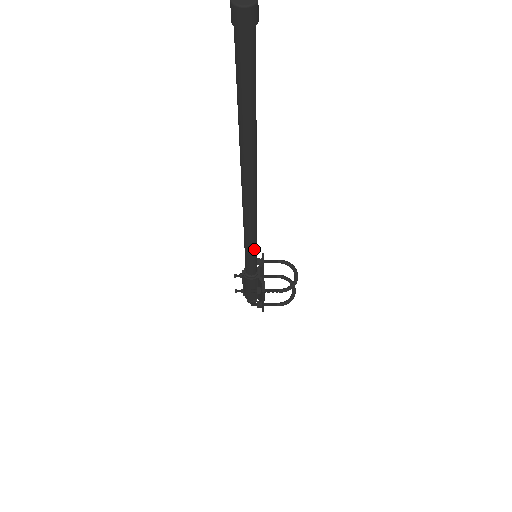
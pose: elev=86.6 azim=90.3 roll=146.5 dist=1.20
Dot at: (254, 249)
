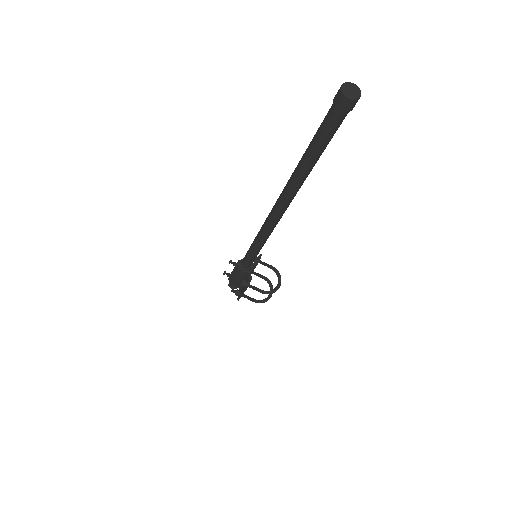
Dot at: (258, 251)
